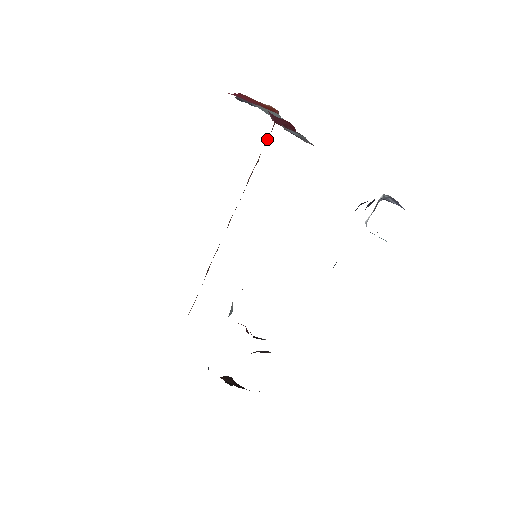
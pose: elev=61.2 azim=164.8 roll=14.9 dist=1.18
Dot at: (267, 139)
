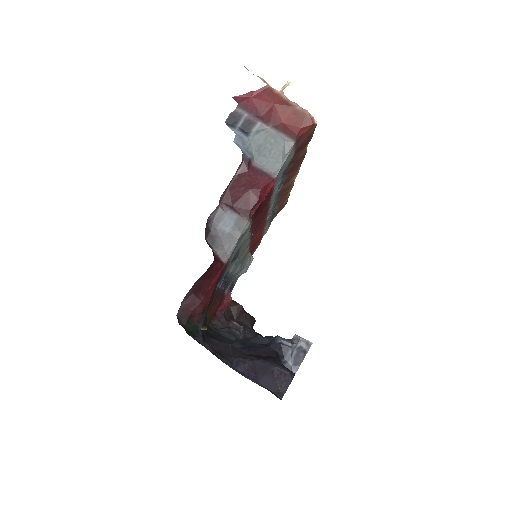
Dot at: (300, 147)
